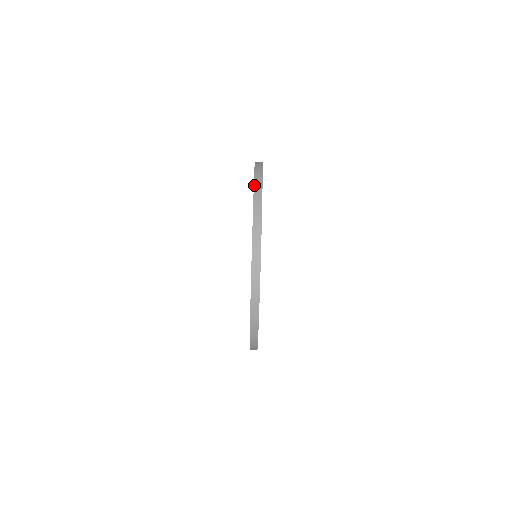
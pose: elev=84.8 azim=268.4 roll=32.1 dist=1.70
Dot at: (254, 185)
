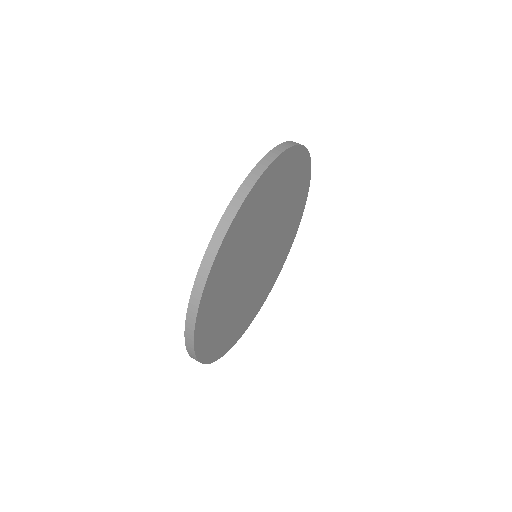
Dot at: occluded
